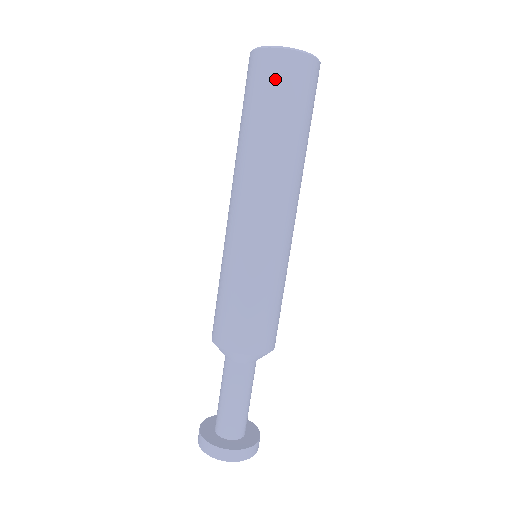
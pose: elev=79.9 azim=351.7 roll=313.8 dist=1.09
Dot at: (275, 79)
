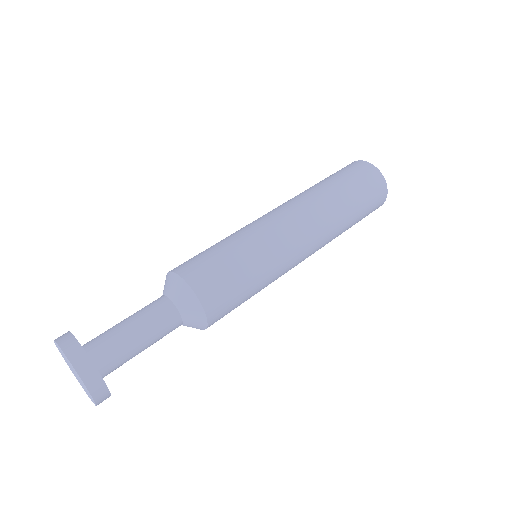
Dot at: (353, 169)
